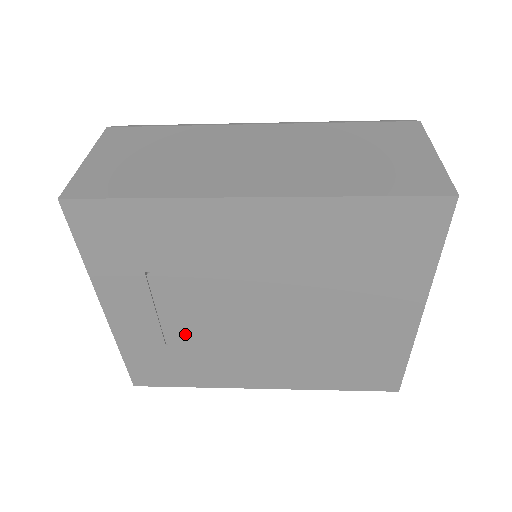
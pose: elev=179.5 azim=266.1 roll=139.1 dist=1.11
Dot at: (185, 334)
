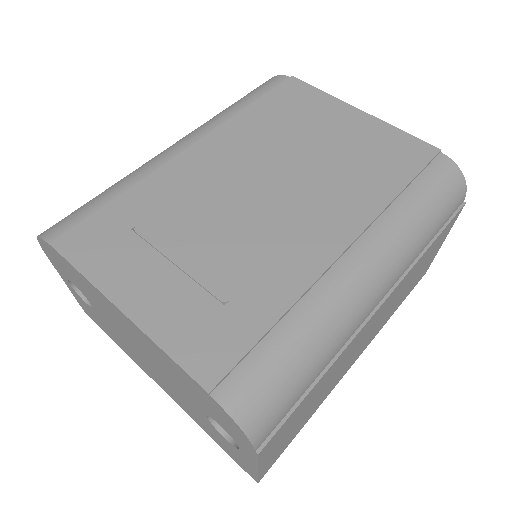
Dot at: occluded
